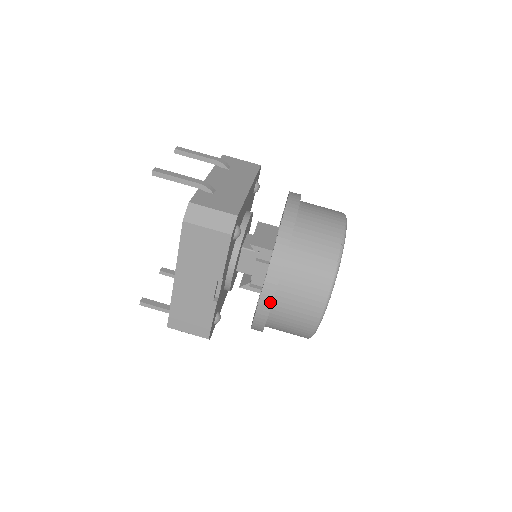
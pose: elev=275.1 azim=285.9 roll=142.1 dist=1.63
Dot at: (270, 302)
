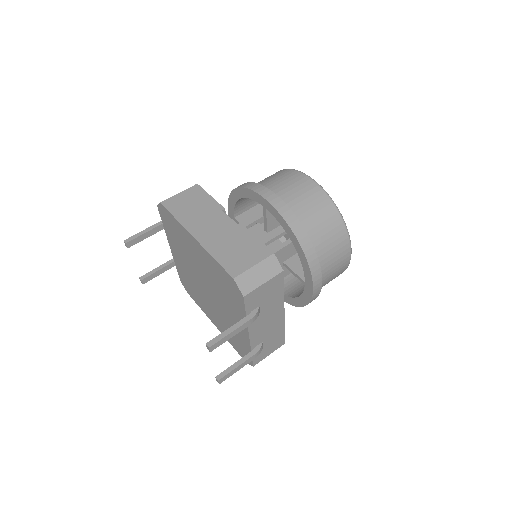
Dot at: (269, 191)
